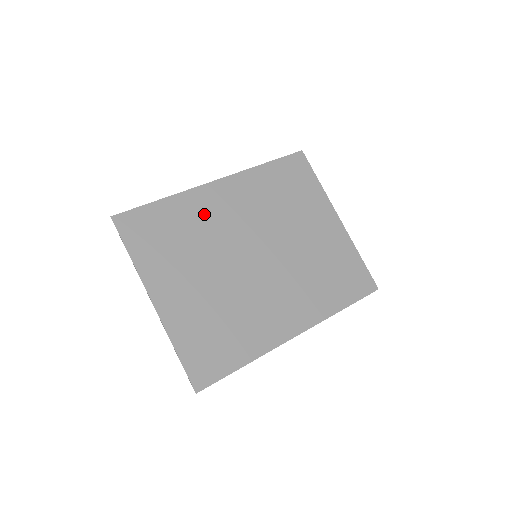
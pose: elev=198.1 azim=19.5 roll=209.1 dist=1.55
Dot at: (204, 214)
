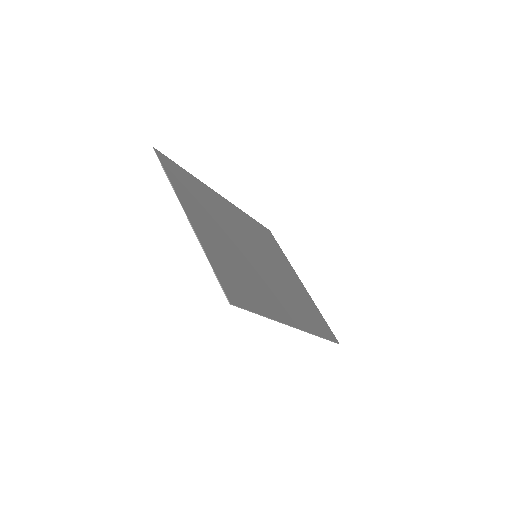
Dot at: (217, 204)
